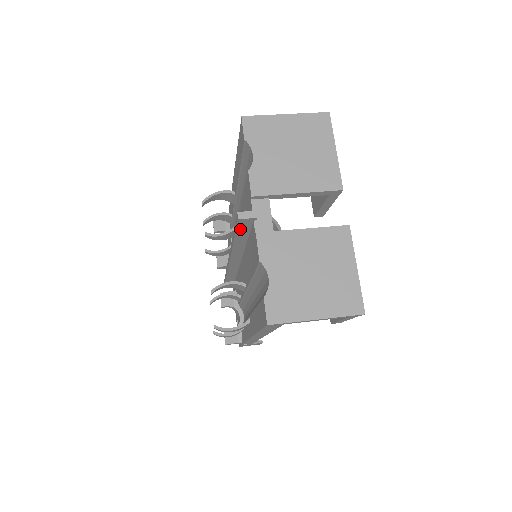
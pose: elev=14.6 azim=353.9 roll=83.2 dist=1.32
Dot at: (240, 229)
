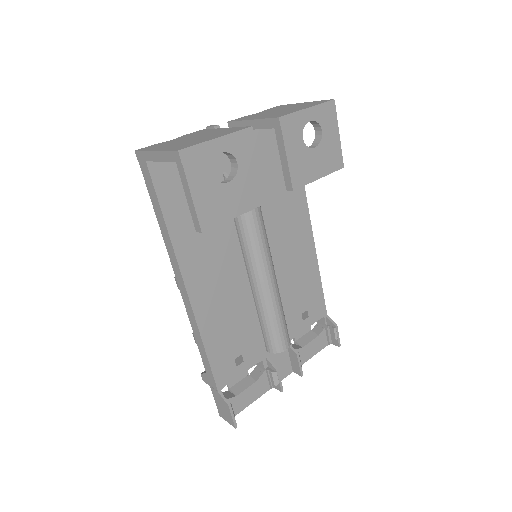
Dot at: occluded
